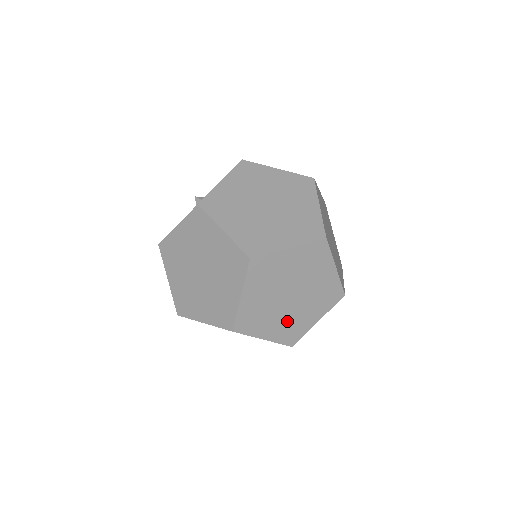
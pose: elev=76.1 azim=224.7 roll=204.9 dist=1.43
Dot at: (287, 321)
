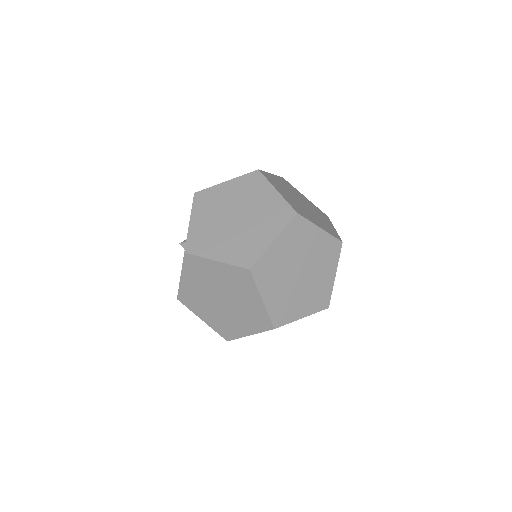
Dot at: occluded
